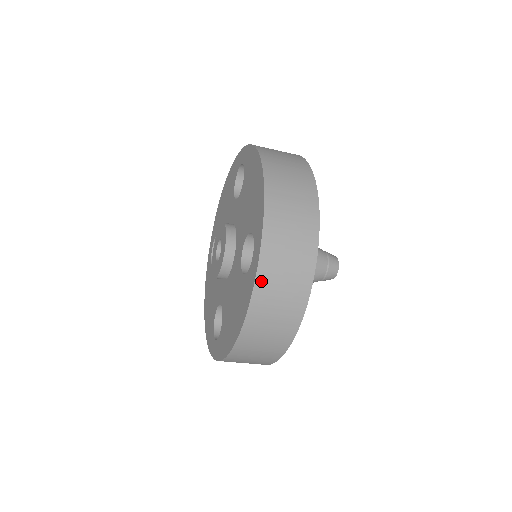
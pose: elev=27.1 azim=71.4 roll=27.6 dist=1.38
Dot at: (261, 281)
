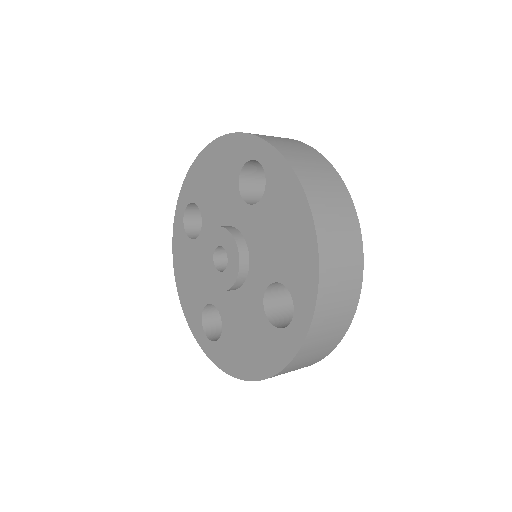
Dot at: (302, 352)
